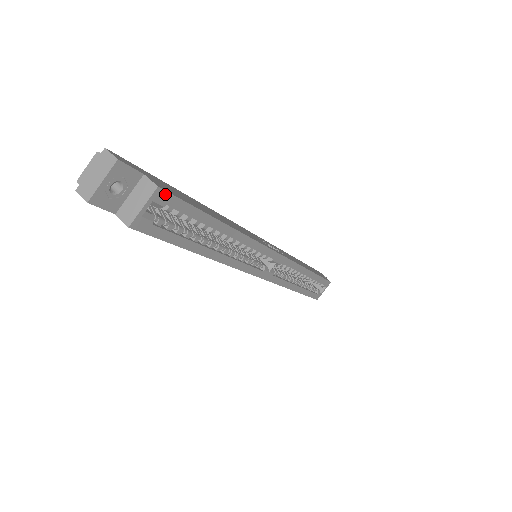
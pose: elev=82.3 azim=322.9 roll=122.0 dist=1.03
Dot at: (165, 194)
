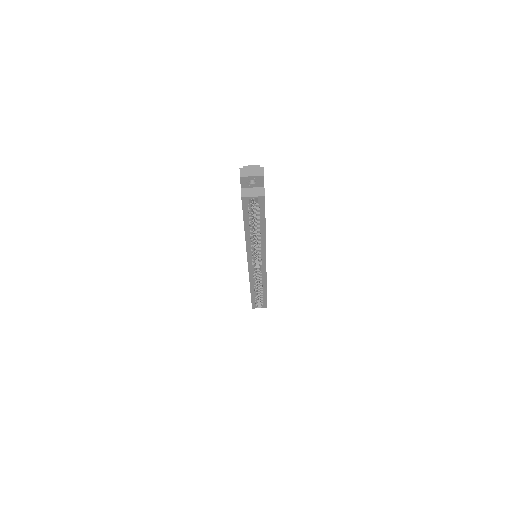
Dot at: (264, 200)
